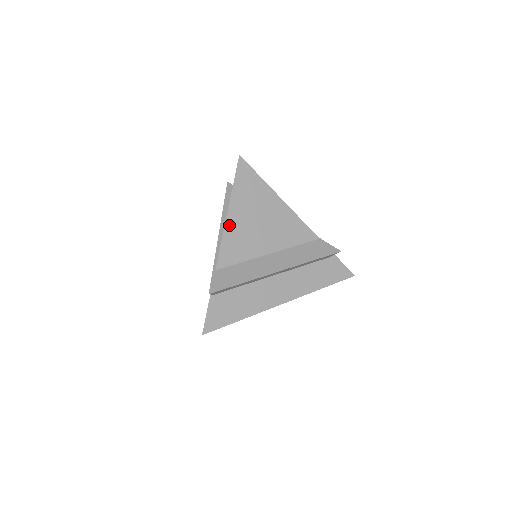
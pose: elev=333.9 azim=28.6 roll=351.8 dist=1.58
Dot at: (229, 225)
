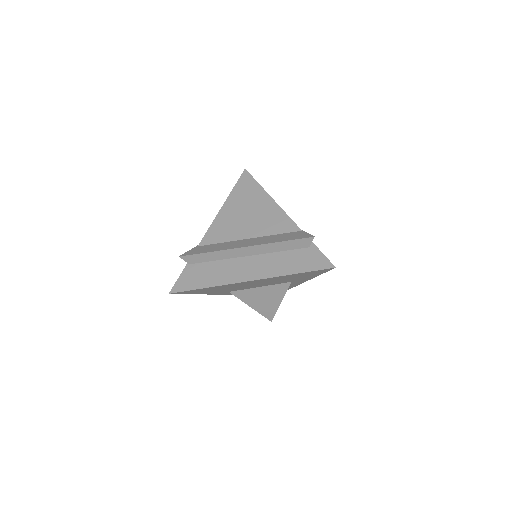
Dot at: (220, 215)
